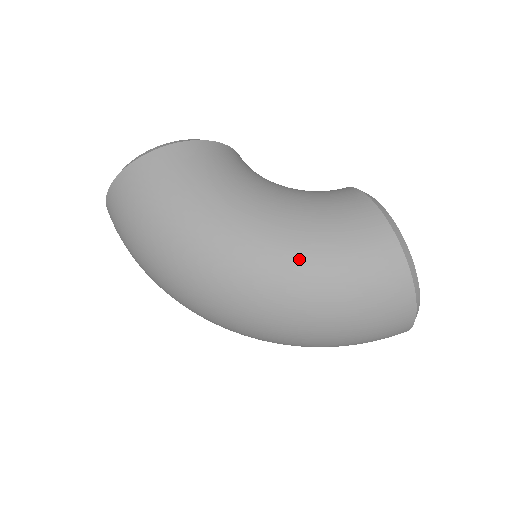
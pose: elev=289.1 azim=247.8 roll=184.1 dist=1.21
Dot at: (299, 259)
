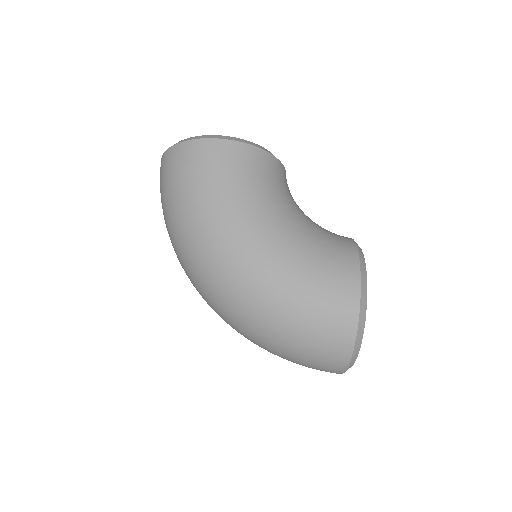
Dot at: (276, 282)
